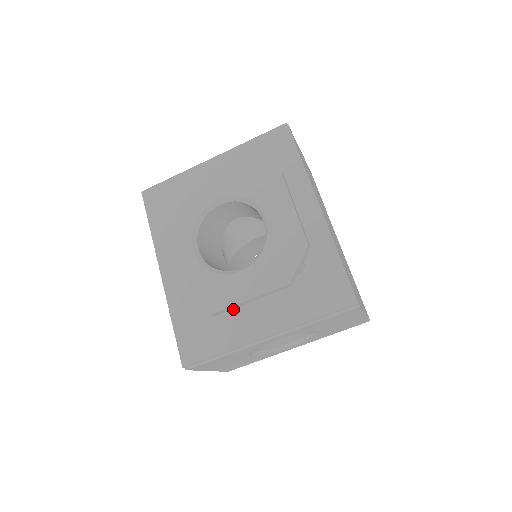
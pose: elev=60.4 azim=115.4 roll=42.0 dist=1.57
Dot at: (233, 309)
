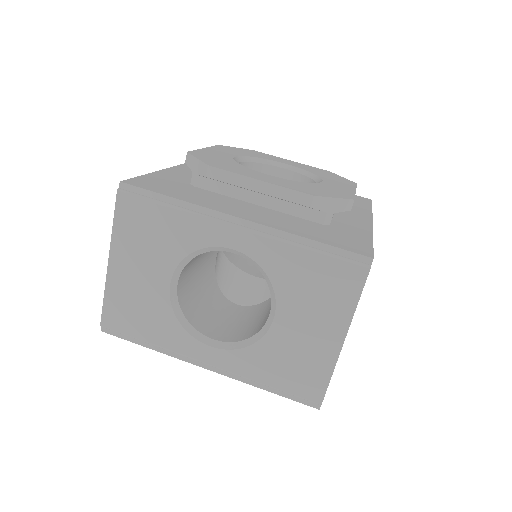
Dot at: (225, 198)
